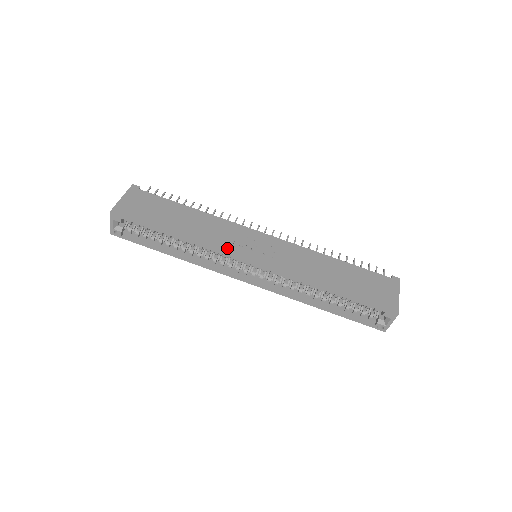
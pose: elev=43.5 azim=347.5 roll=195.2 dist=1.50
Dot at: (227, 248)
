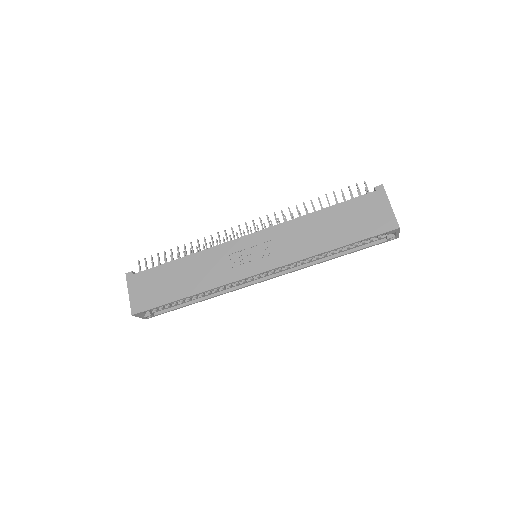
Dot at: (231, 276)
